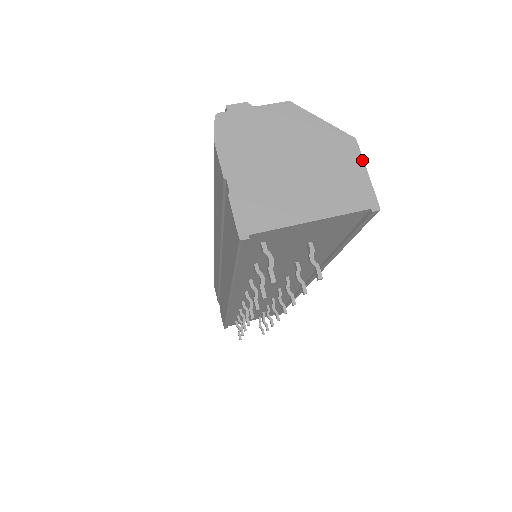
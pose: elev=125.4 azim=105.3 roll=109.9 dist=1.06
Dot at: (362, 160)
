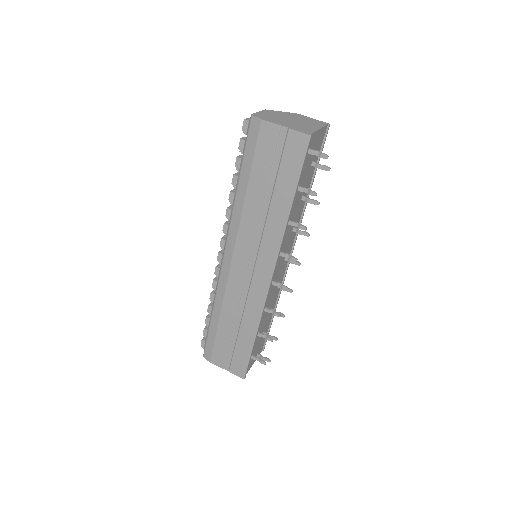
Dot at: (307, 117)
